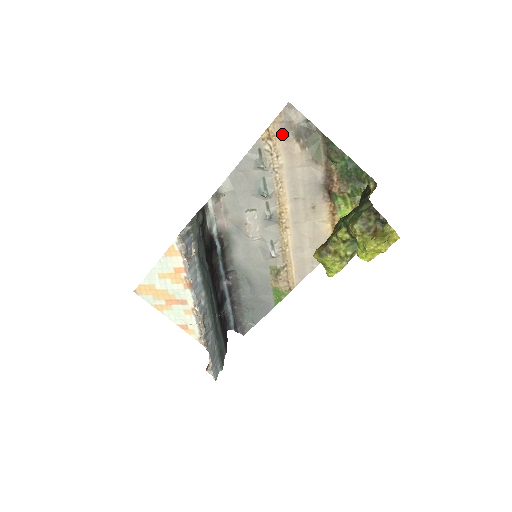
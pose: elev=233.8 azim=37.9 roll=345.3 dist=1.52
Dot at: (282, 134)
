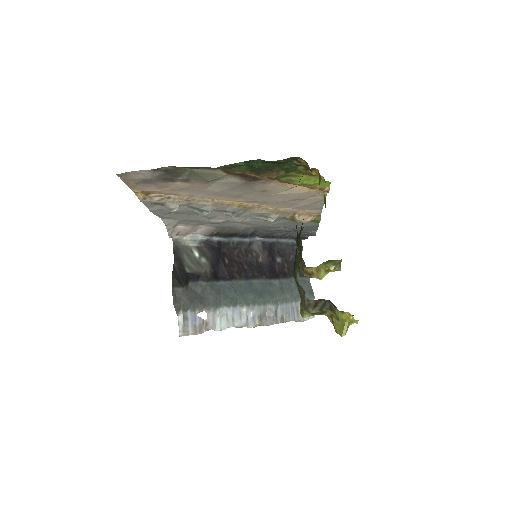
Dot at: (152, 187)
